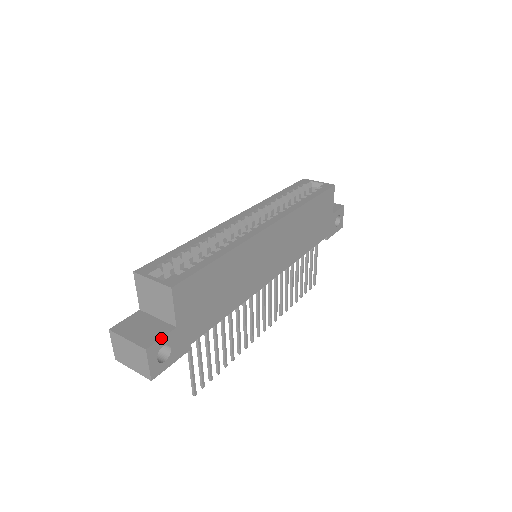
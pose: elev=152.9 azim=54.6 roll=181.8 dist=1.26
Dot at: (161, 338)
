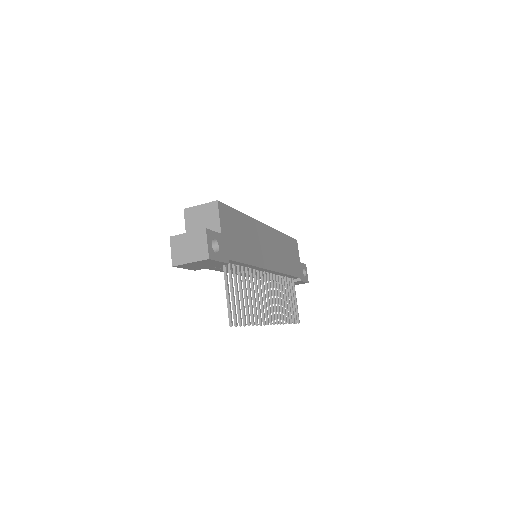
Dot at: (213, 231)
